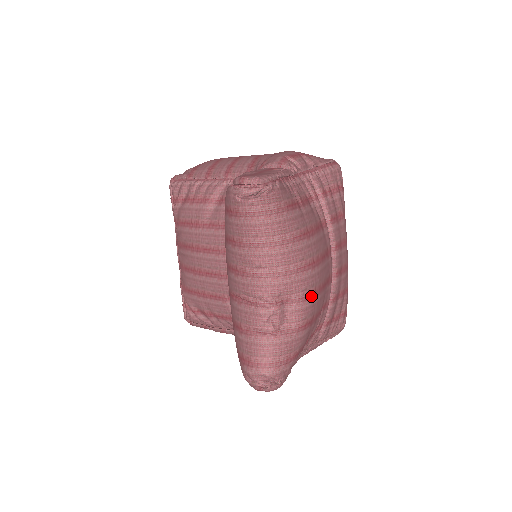
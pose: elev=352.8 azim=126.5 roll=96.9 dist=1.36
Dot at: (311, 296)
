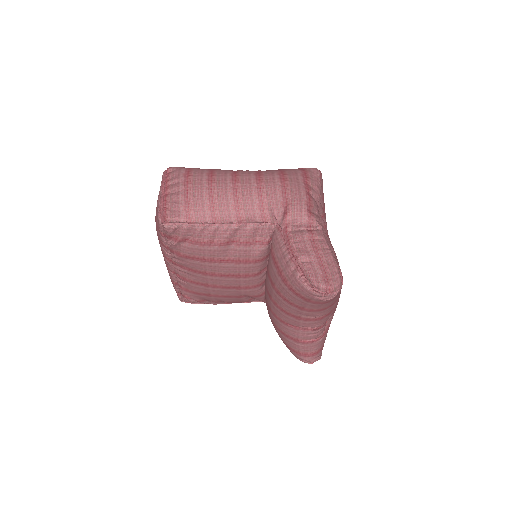
Dot at: occluded
